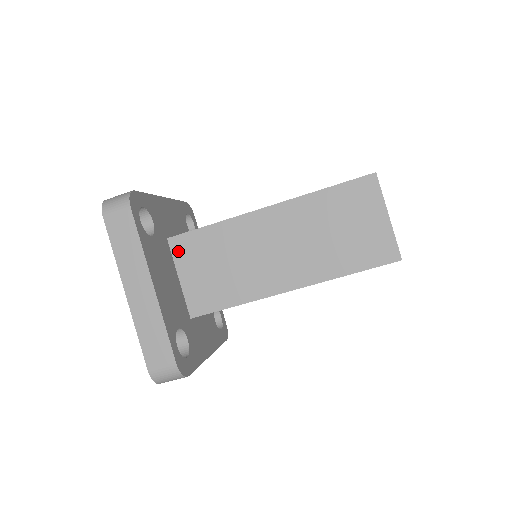
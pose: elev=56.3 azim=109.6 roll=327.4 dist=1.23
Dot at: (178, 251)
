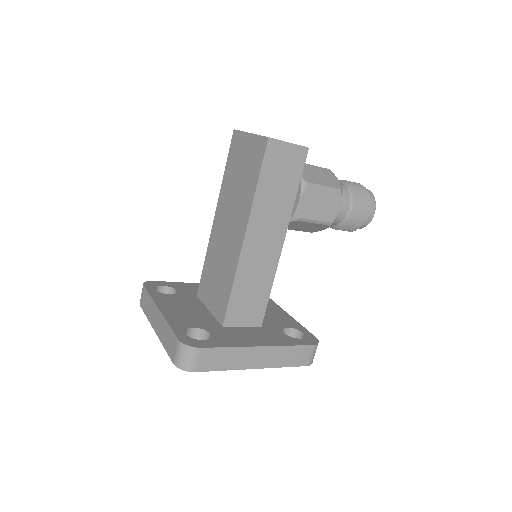
Dot at: (202, 296)
